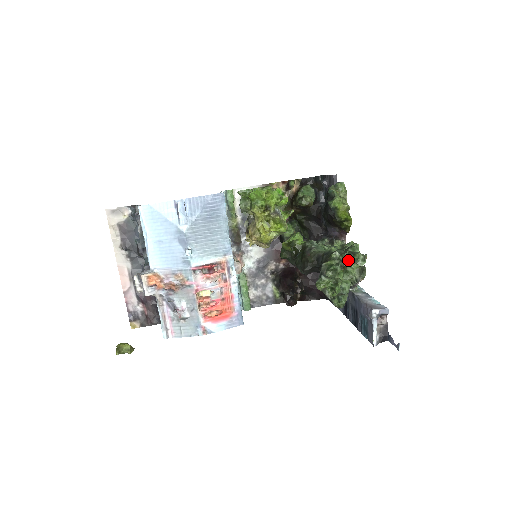
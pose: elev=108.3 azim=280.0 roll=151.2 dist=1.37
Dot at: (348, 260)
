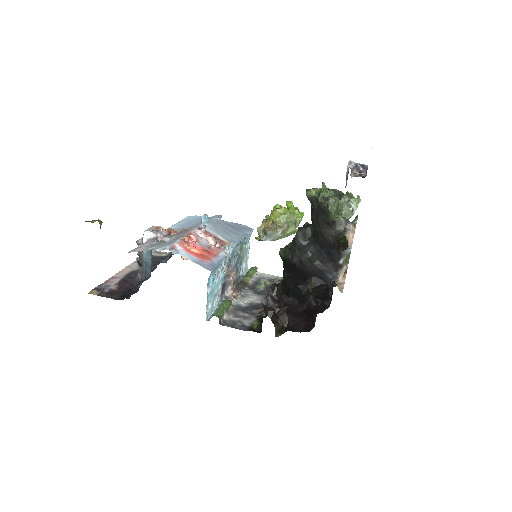
Dot at: (341, 196)
